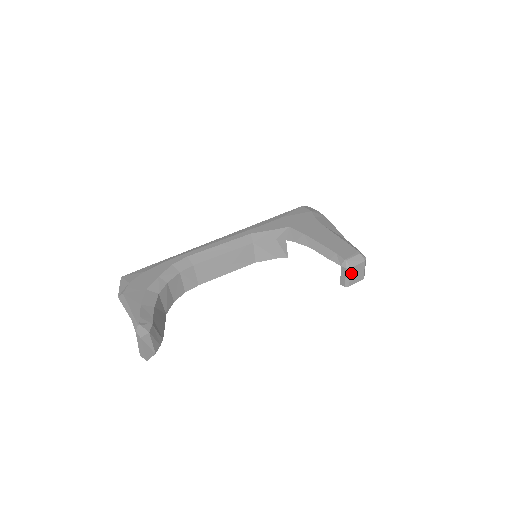
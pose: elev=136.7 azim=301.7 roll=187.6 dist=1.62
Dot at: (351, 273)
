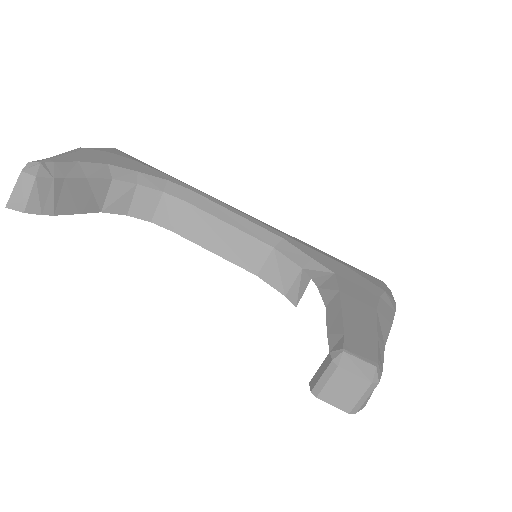
Dot at: (334, 377)
